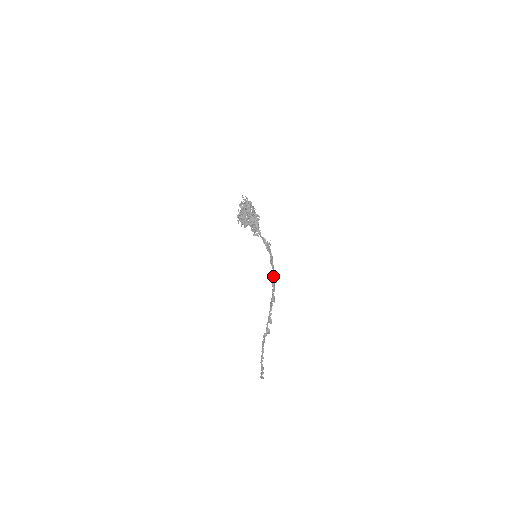
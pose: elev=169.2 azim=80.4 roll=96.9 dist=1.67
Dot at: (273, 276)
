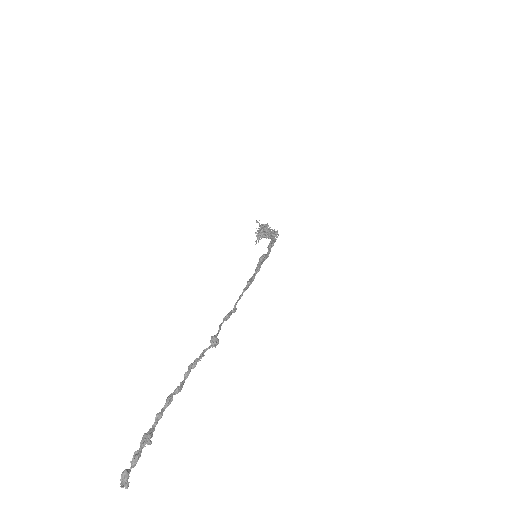
Dot at: occluded
